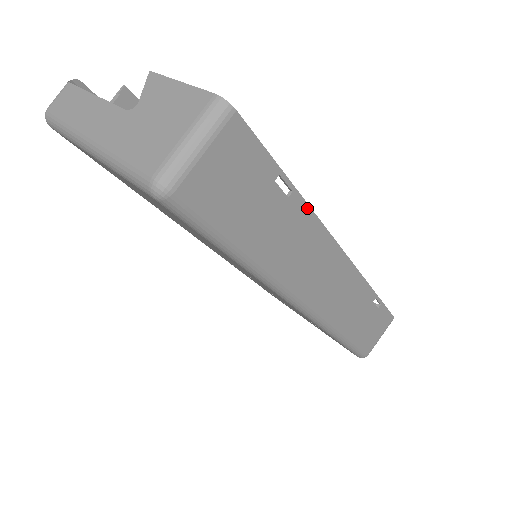
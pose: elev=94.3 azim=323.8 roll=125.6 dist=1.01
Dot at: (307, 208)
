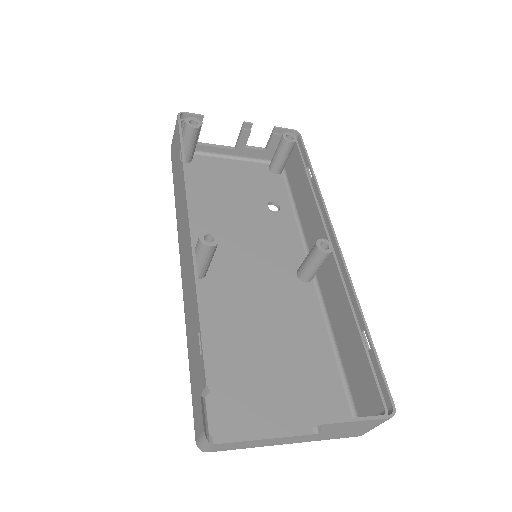
Dot at: (359, 307)
